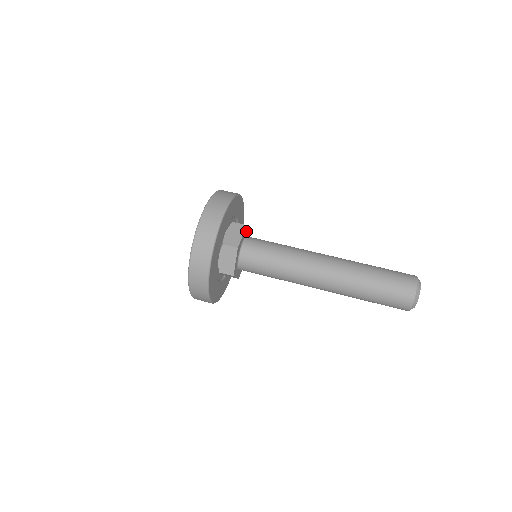
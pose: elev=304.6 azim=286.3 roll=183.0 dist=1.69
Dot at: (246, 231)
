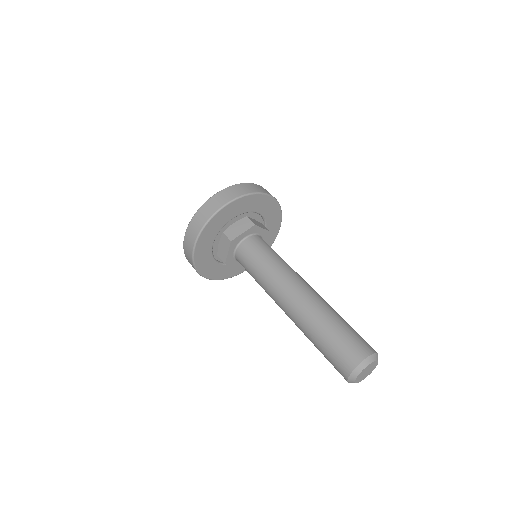
Dot at: (266, 237)
